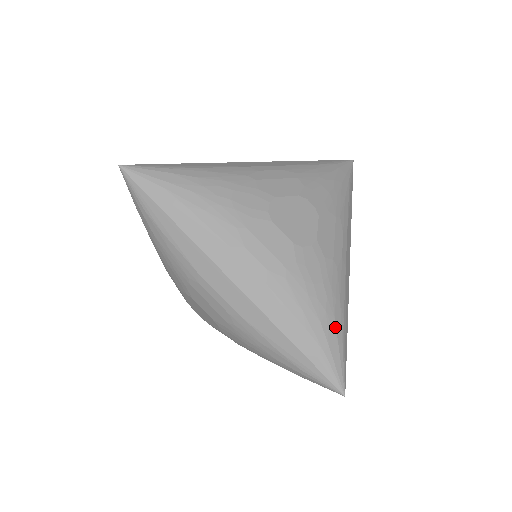
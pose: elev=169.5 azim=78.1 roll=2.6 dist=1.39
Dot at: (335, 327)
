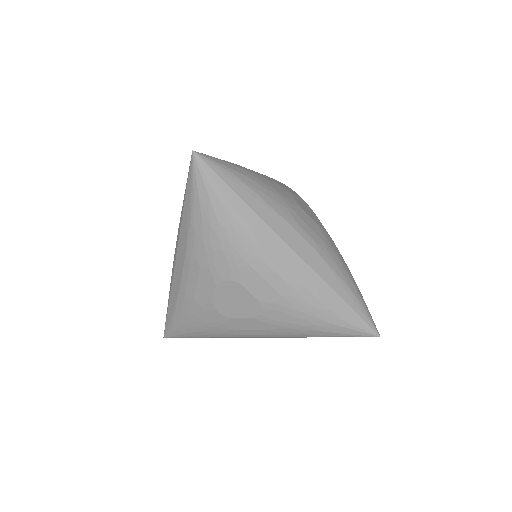
Dot at: occluded
